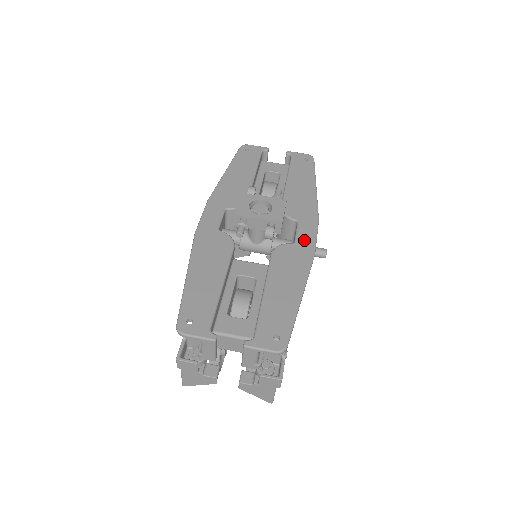
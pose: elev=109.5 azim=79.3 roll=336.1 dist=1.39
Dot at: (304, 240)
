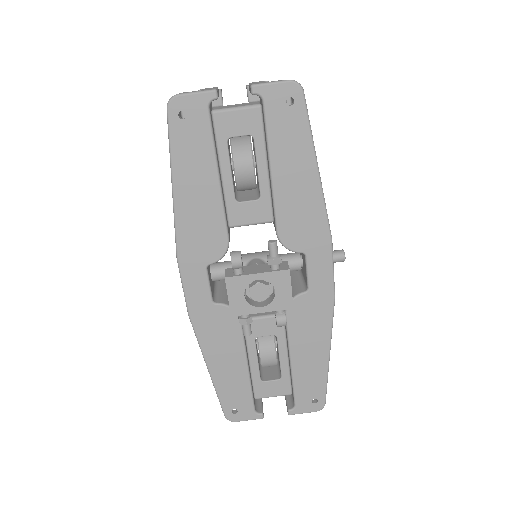
Dot at: (319, 283)
